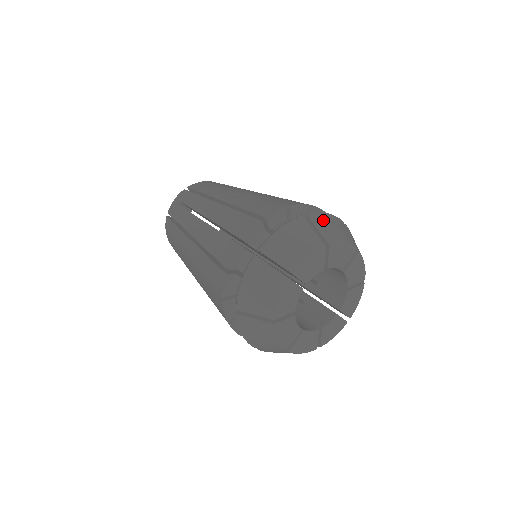
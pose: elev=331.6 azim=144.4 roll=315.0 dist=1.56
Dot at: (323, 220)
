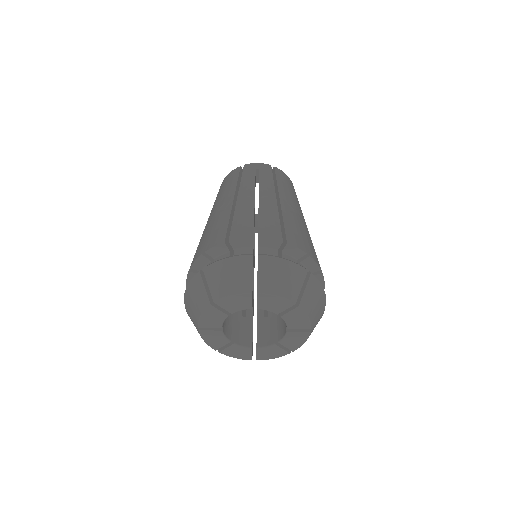
Dot at: (216, 272)
